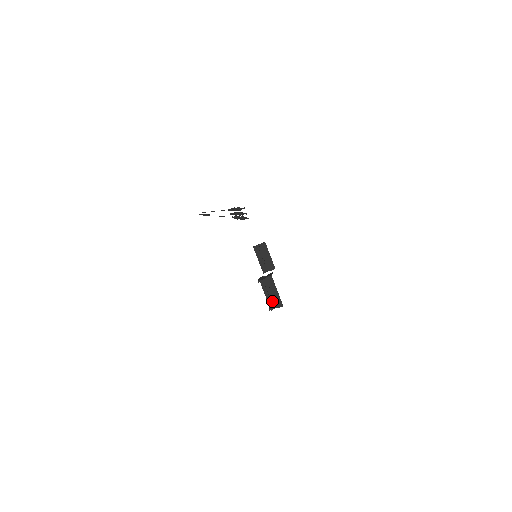
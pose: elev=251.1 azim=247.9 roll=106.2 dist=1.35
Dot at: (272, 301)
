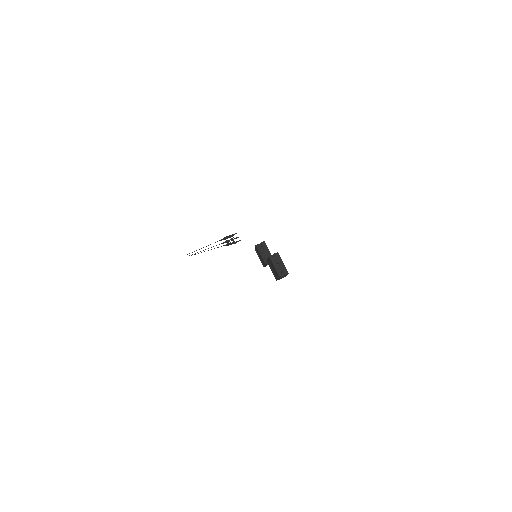
Dot at: (280, 271)
